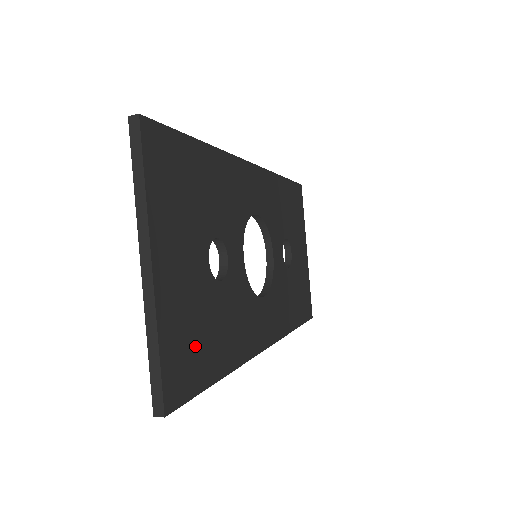
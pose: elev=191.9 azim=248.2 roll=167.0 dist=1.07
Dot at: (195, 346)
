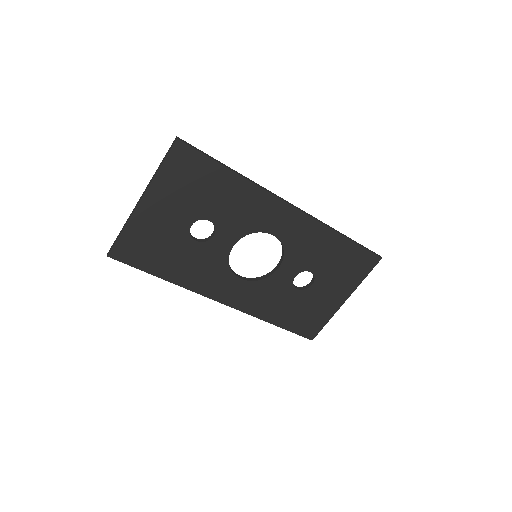
Dot at: (149, 250)
